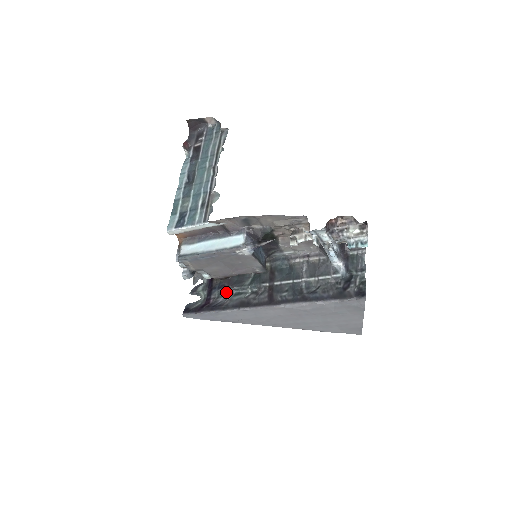
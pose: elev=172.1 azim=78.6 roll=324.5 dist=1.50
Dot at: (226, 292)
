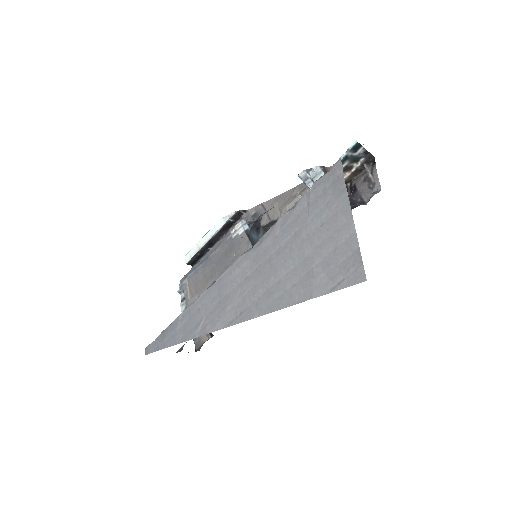
Dot at: occluded
